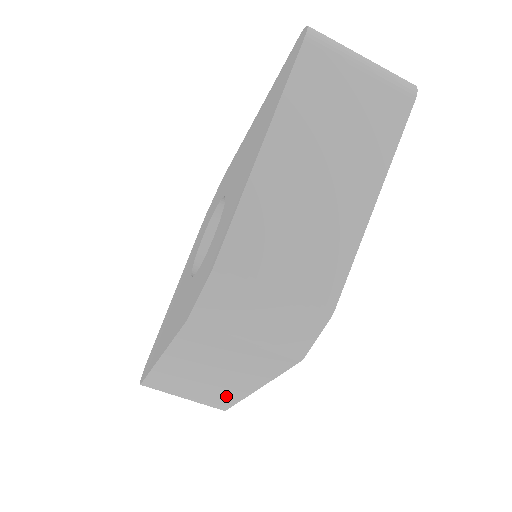
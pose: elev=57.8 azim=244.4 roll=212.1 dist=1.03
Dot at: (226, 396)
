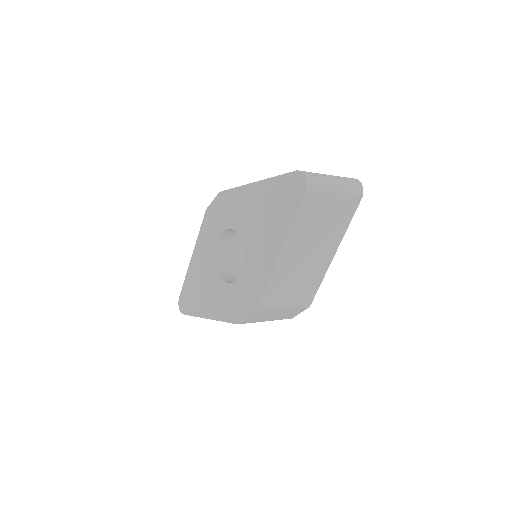
Dot at: occluded
